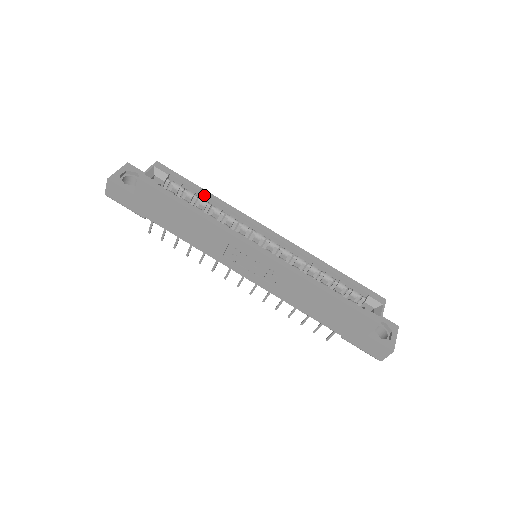
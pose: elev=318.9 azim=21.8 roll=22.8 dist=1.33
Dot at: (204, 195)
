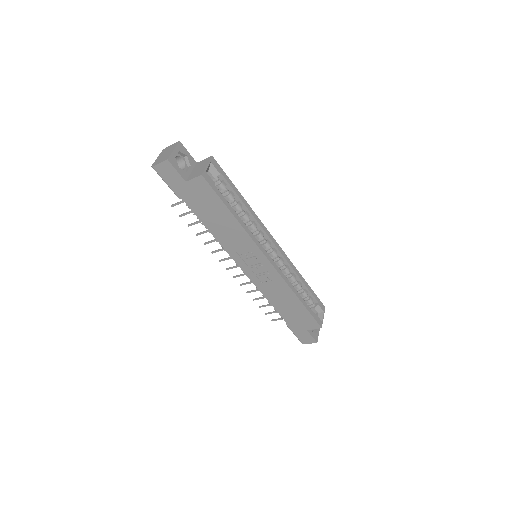
Dot at: (240, 200)
